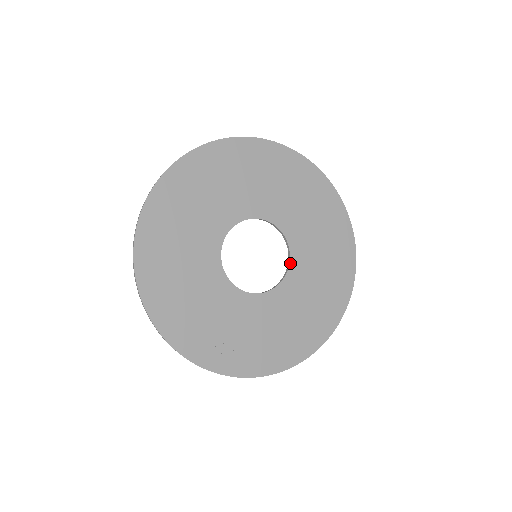
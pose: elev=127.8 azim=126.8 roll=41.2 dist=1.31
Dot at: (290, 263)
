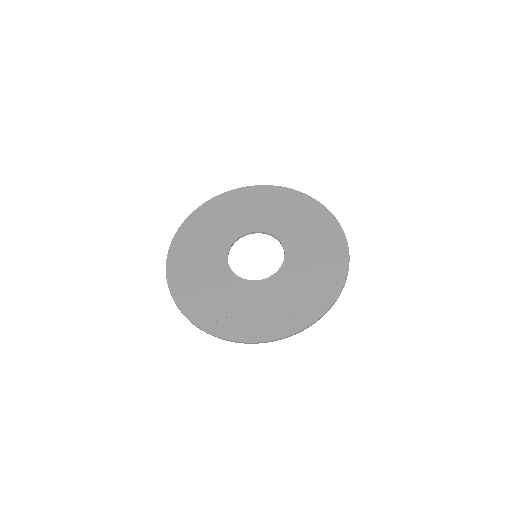
Dot at: (275, 236)
